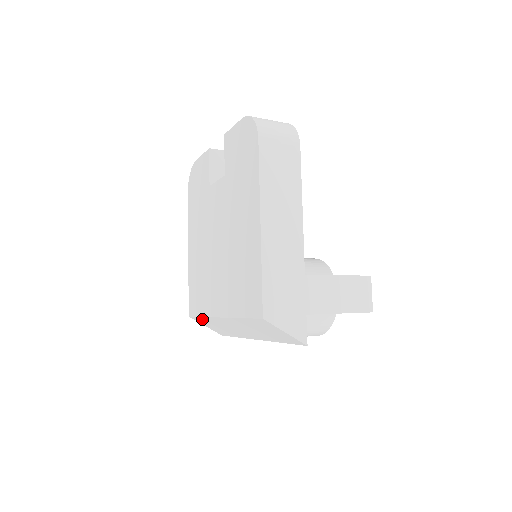
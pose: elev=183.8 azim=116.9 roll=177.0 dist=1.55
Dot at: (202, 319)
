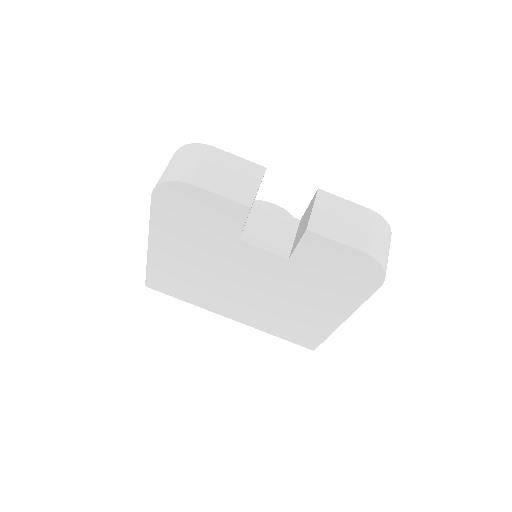
Dot at: occluded
